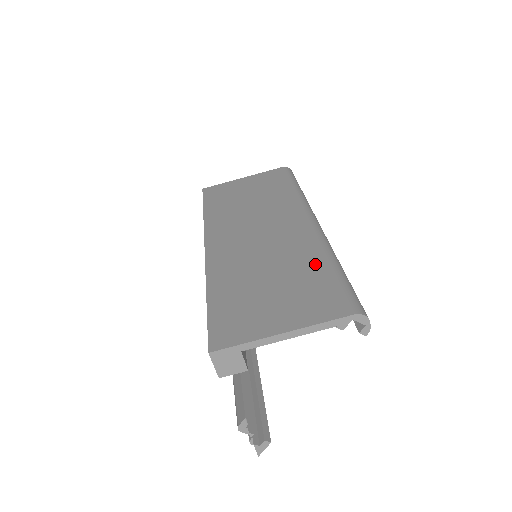
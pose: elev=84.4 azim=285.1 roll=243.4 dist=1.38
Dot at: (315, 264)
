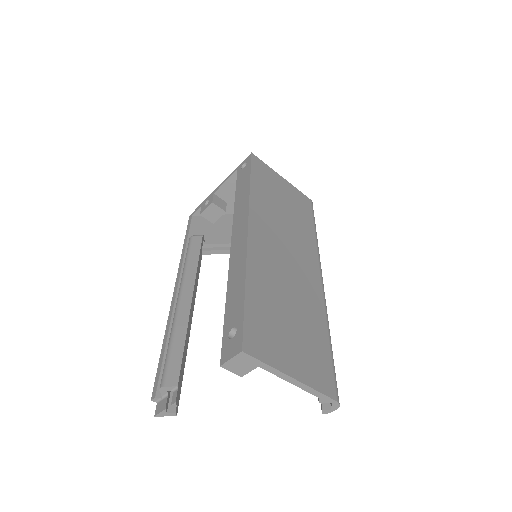
Dot at: (321, 329)
